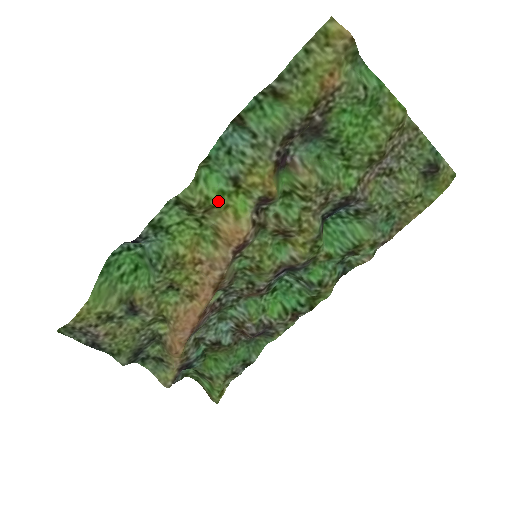
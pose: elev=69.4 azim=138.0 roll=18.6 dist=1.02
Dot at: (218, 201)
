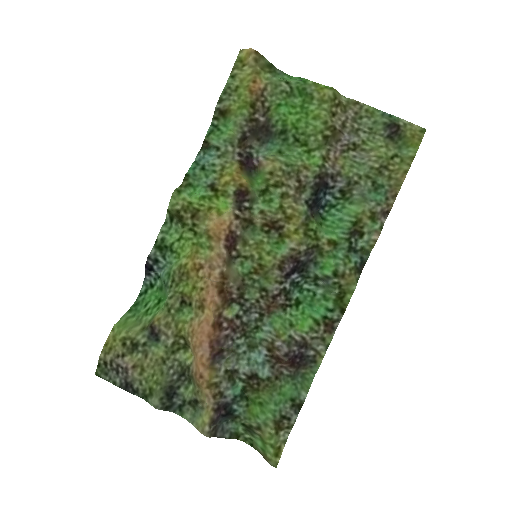
Dot at: (200, 204)
